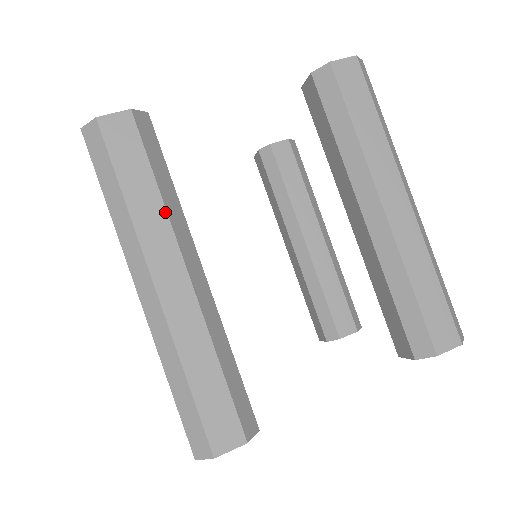
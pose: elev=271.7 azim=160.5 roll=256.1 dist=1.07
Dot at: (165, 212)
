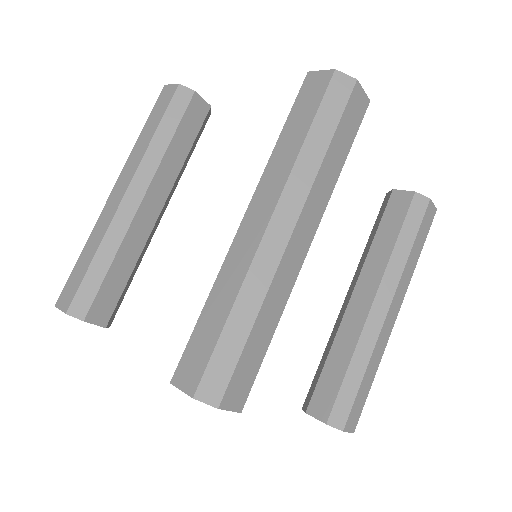
Dot at: (145, 151)
